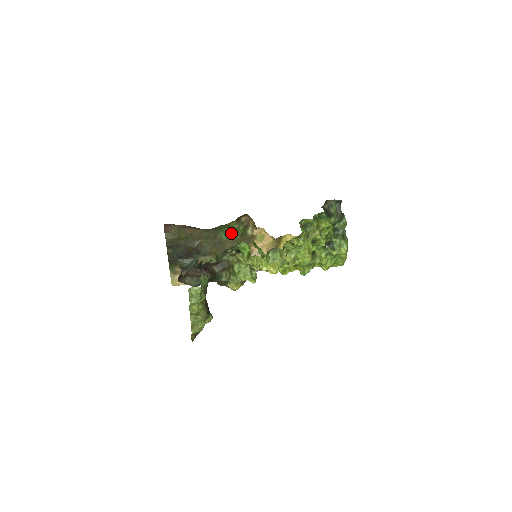
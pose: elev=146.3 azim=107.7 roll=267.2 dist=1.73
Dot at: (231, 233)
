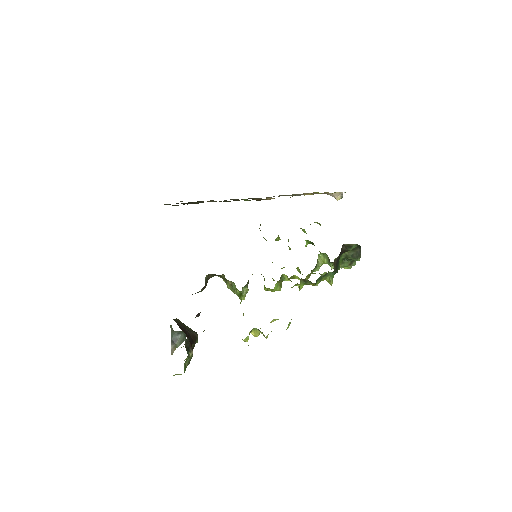
Dot at: occluded
